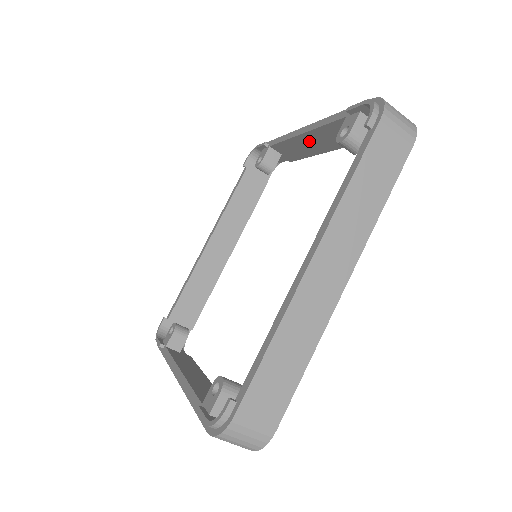
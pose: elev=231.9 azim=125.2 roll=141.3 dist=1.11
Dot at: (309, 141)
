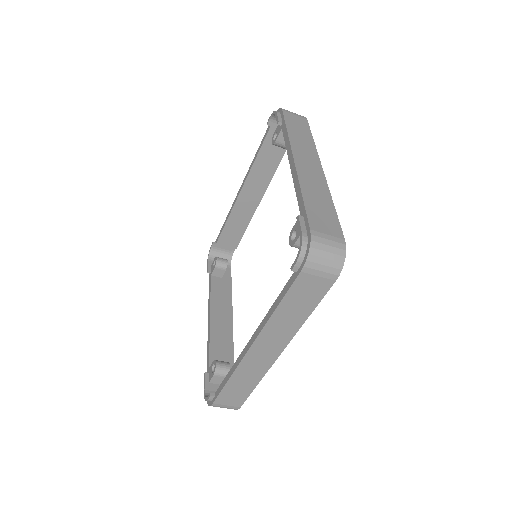
Dot at: occluded
